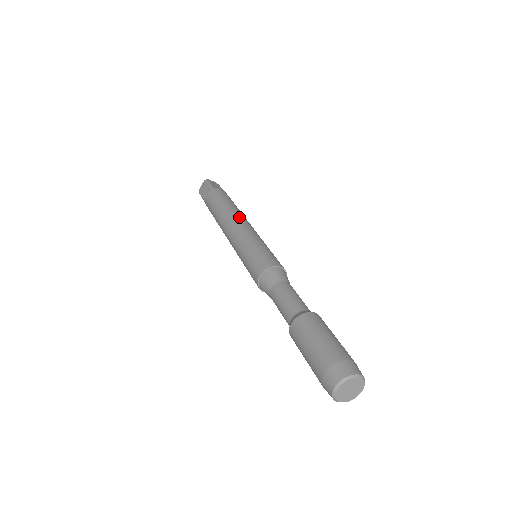
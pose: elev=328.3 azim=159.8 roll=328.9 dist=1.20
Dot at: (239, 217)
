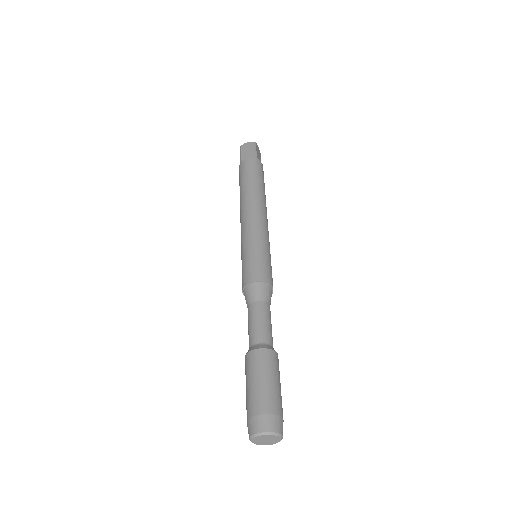
Dot at: (264, 208)
